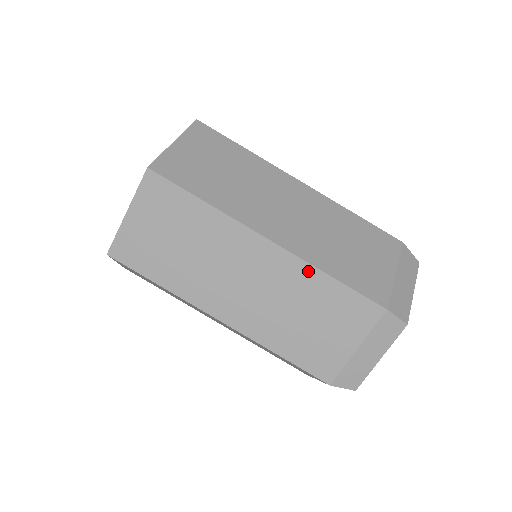
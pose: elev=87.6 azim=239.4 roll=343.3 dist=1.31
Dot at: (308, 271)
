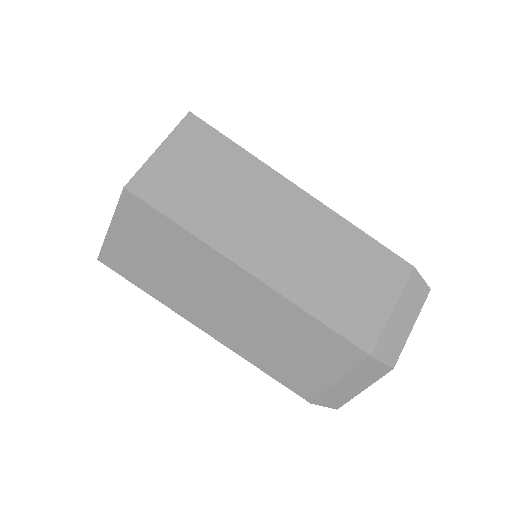
Dot at: (341, 224)
